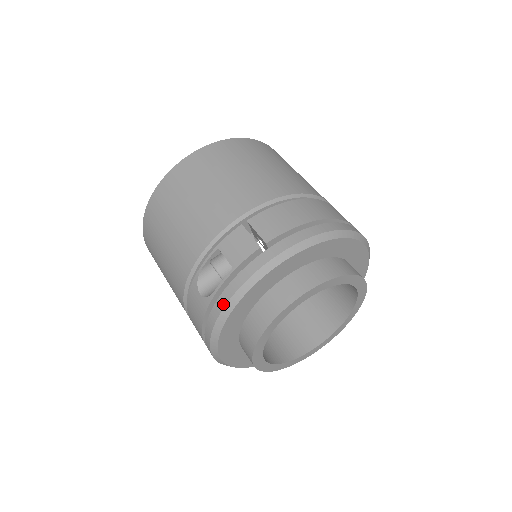
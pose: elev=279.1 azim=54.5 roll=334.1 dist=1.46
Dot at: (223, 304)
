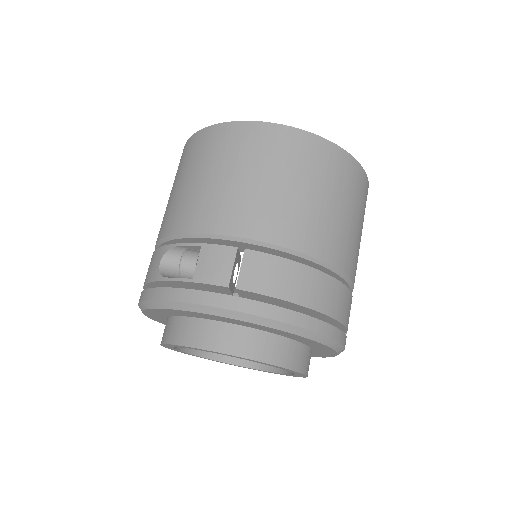
Dot at: (161, 297)
